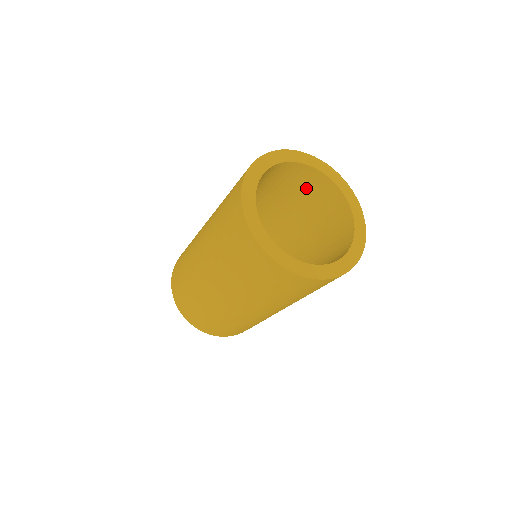
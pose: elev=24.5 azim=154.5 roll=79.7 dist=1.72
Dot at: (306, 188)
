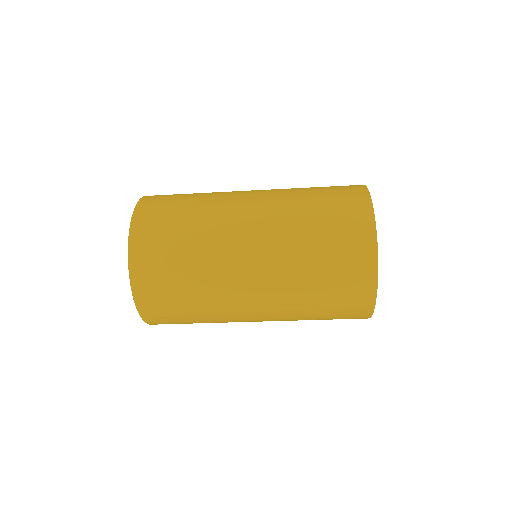
Dot at: occluded
